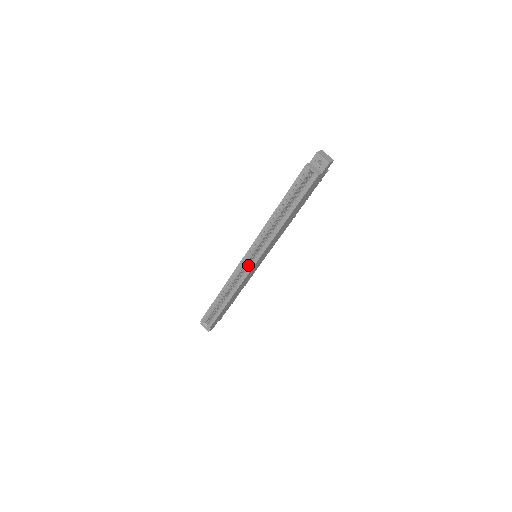
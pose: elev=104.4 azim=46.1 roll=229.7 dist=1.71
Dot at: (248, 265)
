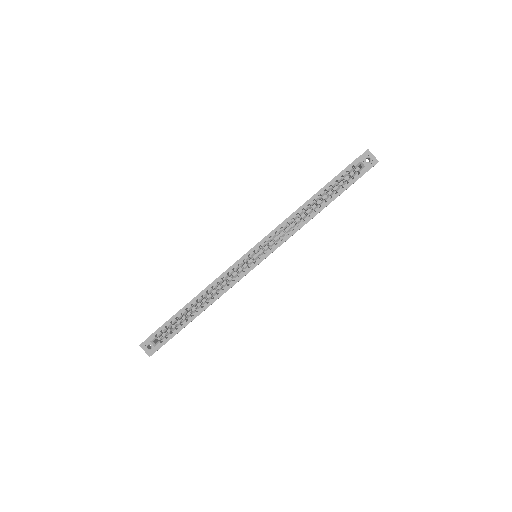
Dot at: (250, 262)
